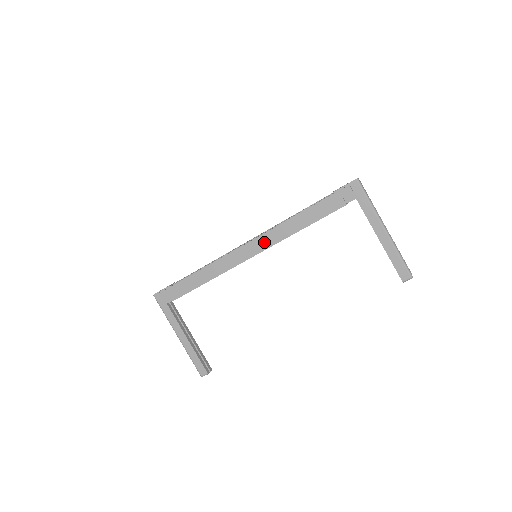
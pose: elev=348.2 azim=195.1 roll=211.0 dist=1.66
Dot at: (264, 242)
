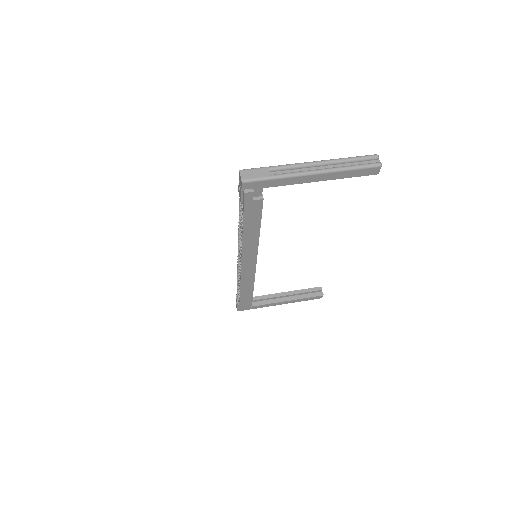
Dot at: (249, 256)
